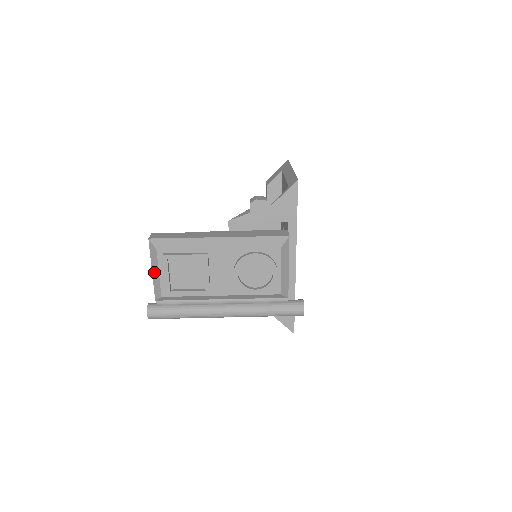
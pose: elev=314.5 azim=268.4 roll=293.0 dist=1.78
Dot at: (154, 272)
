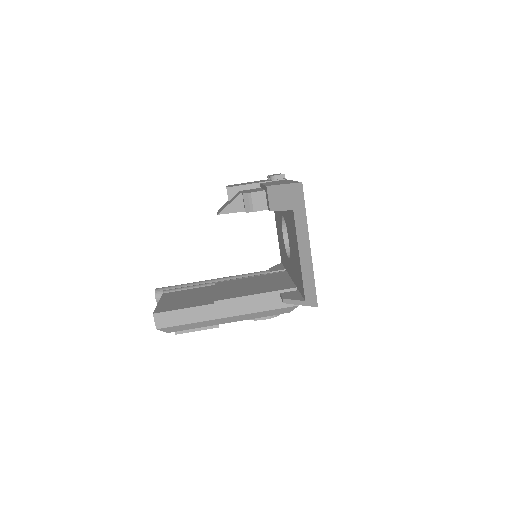
Dot at: occluded
